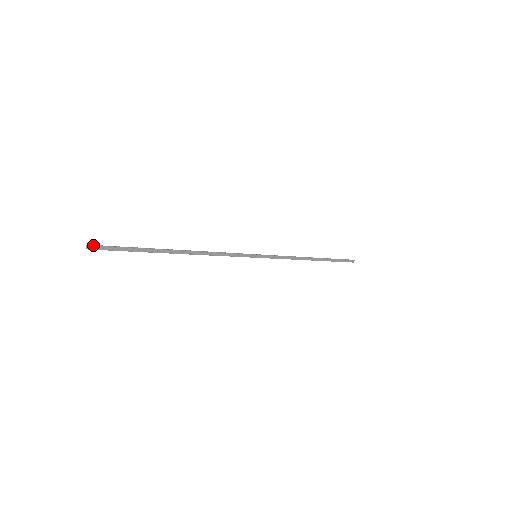
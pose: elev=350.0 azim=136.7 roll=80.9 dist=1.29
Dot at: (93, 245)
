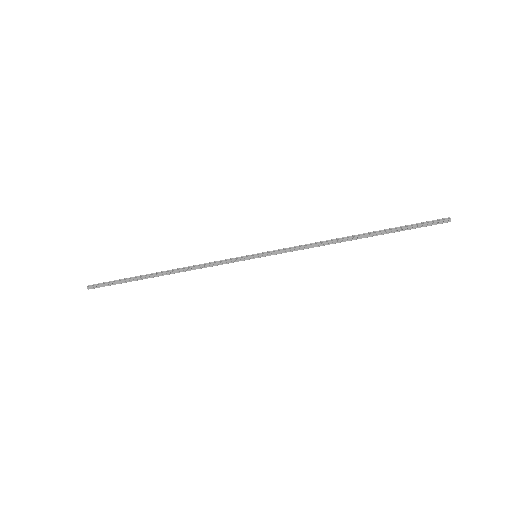
Dot at: (90, 286)
